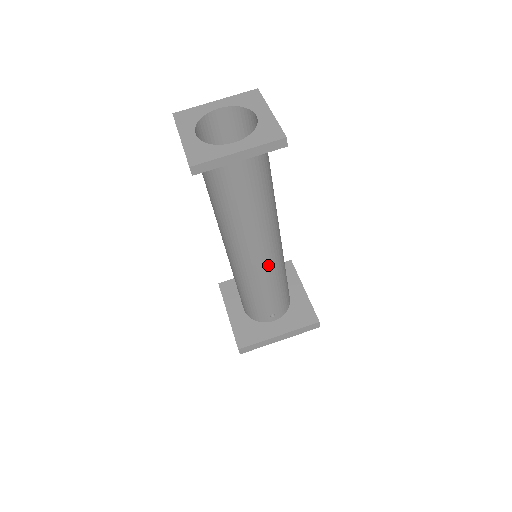
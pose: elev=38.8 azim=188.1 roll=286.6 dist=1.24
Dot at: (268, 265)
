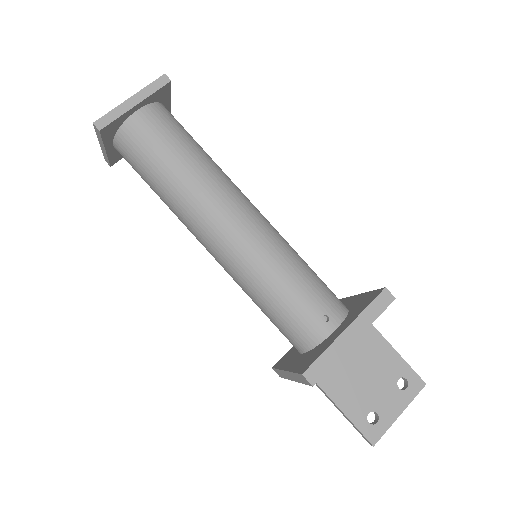
Dot at: (257, 232)
